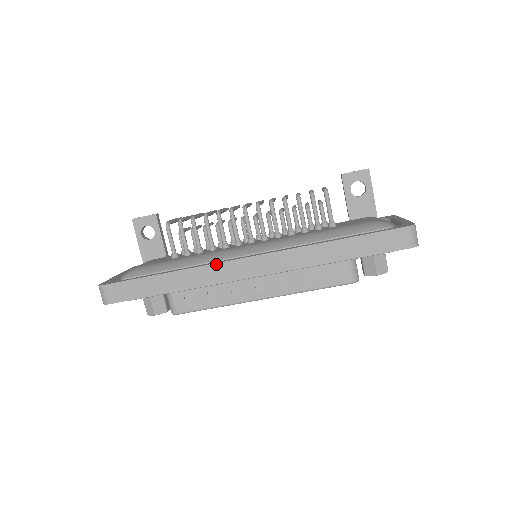
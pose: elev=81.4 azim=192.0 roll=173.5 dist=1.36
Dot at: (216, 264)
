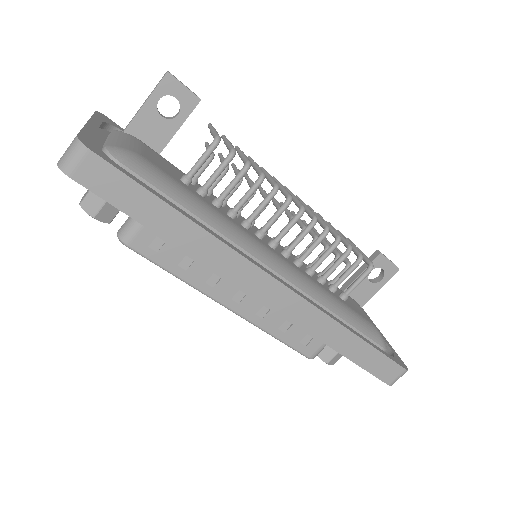
Dot at: (246, 259)
